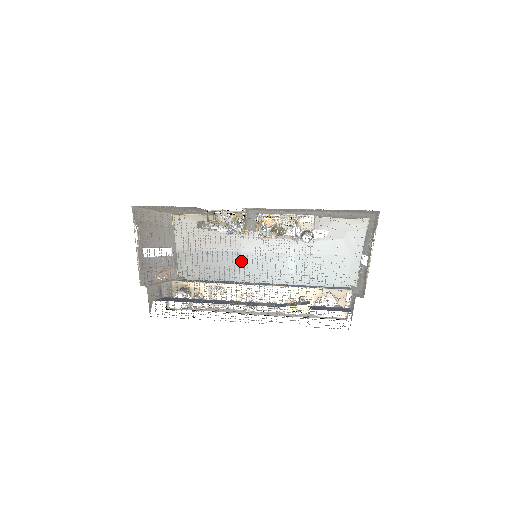
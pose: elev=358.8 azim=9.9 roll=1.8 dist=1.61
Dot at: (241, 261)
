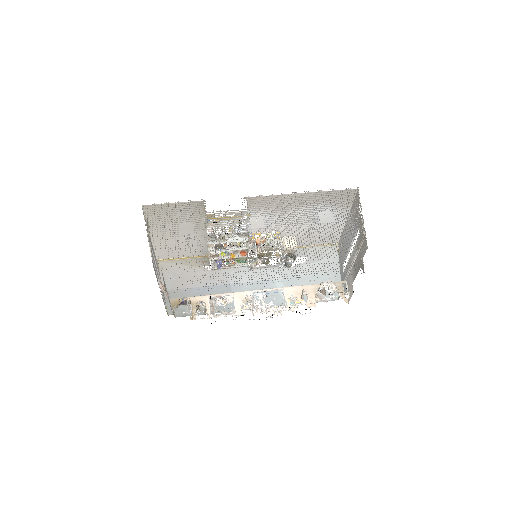
Dot at: (251, 240)
